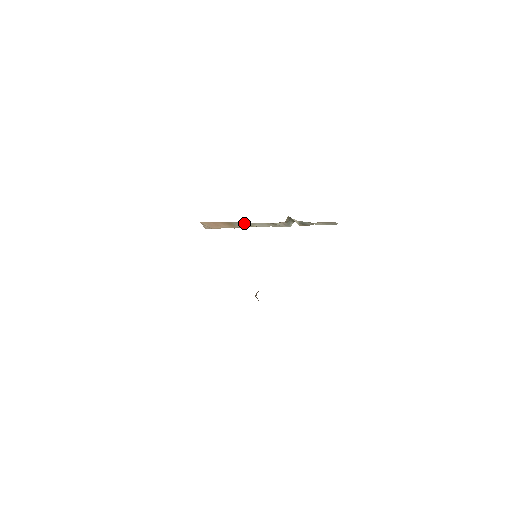
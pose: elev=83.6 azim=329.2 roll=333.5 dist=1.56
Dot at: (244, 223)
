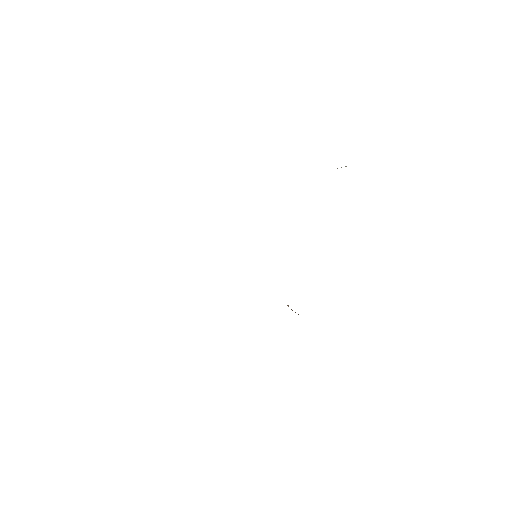
Dot at: occluded
